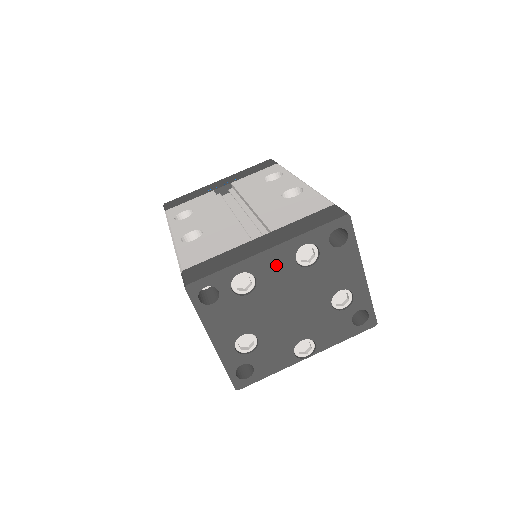
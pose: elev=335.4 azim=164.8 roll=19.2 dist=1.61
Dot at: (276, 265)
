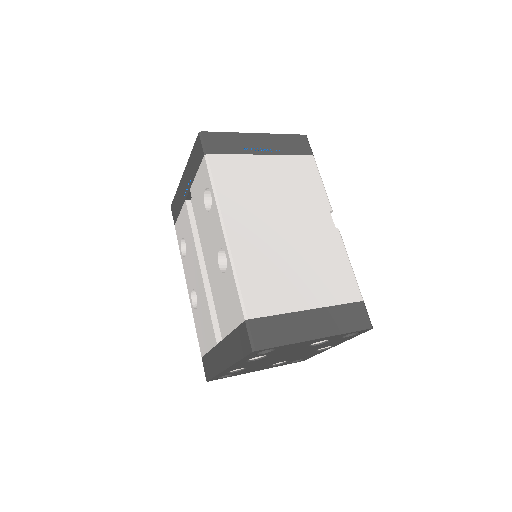
Dot at: (243, 365)
